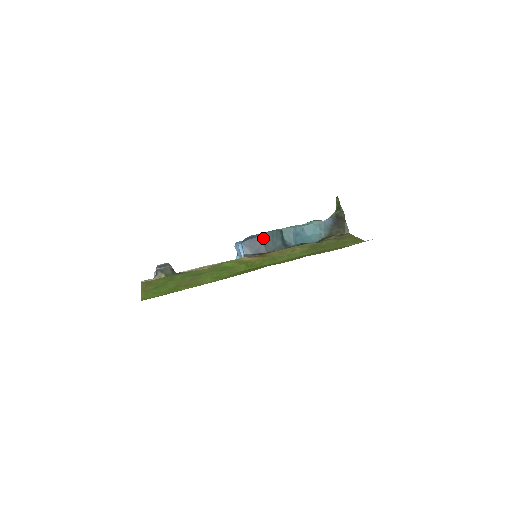
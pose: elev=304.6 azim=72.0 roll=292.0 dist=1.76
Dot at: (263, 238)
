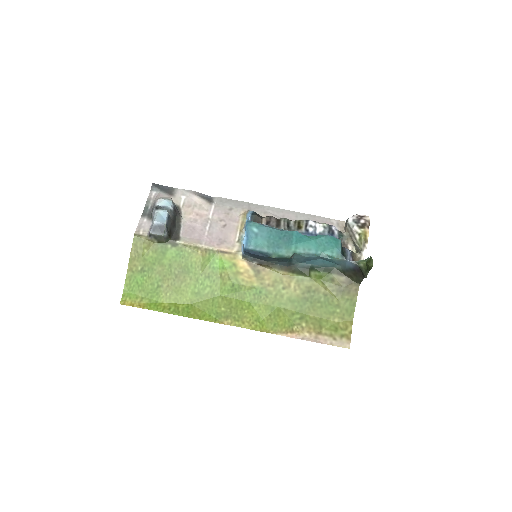
Dot at: (268, 257)
